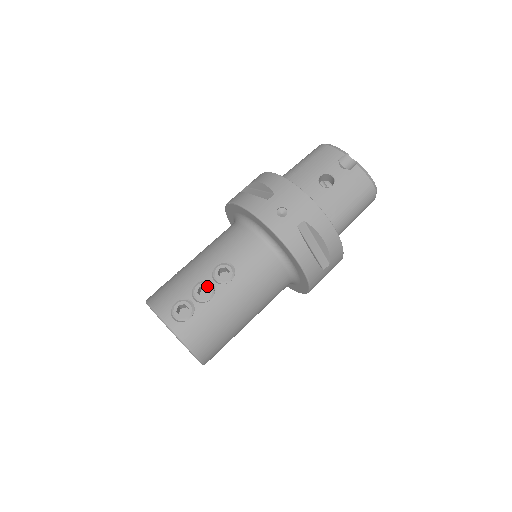
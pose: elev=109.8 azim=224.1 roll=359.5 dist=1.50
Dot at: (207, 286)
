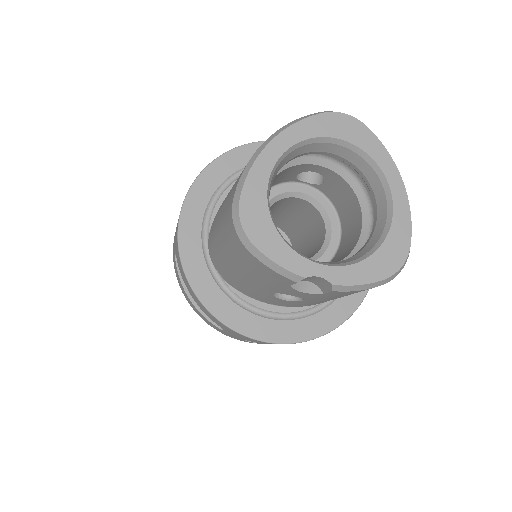
Dot at: occluded
